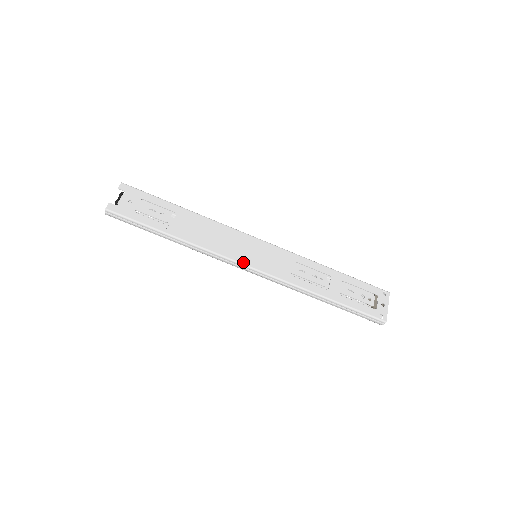
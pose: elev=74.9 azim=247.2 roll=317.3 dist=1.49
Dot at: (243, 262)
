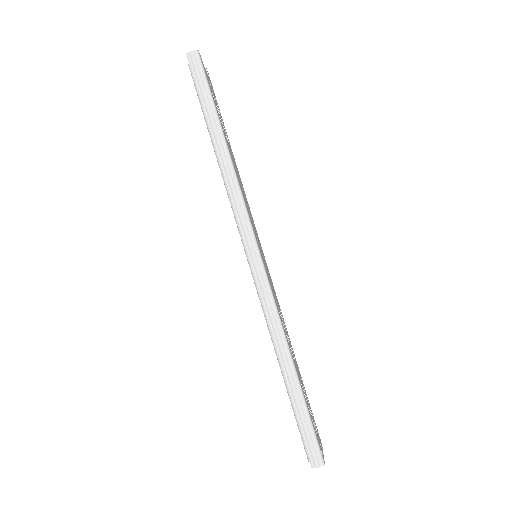
Dot at: (256, 238)
